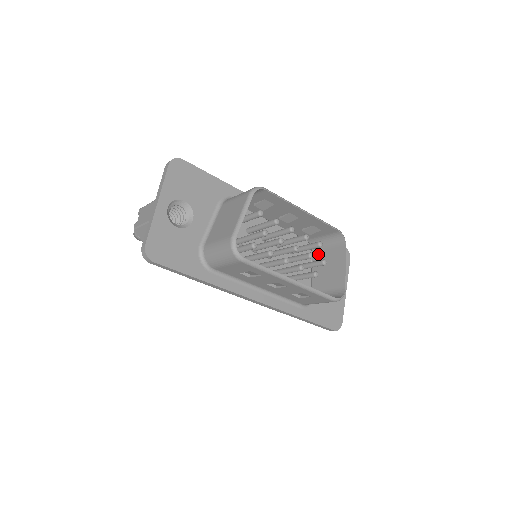
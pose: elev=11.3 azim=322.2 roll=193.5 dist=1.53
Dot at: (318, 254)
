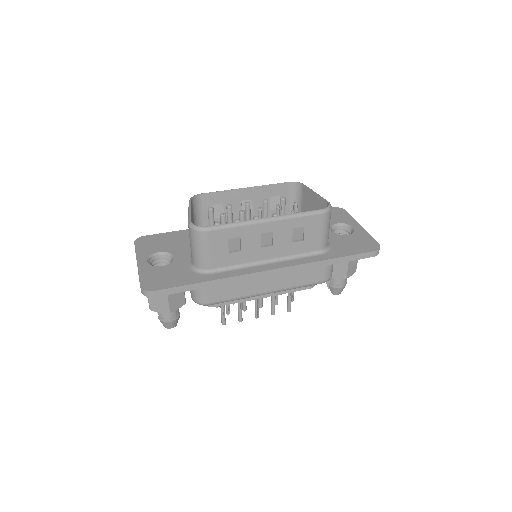
Dot at: occluded
